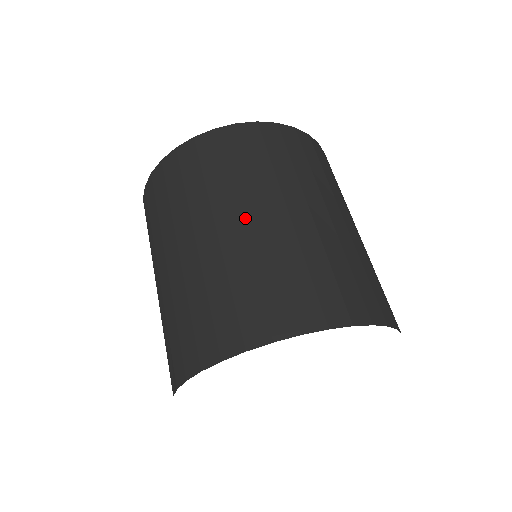
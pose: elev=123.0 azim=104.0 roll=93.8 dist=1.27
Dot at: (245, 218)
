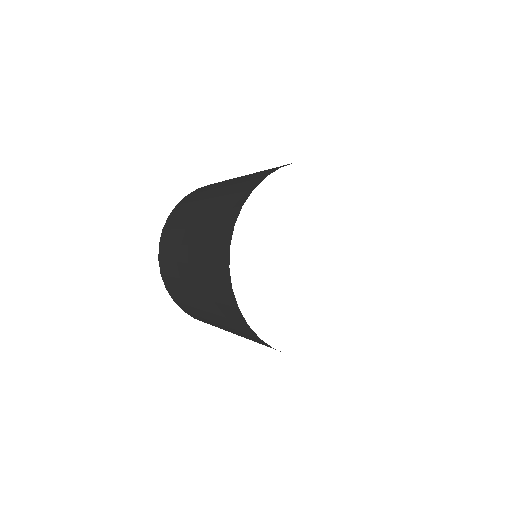
Dot at: (200, 209)
